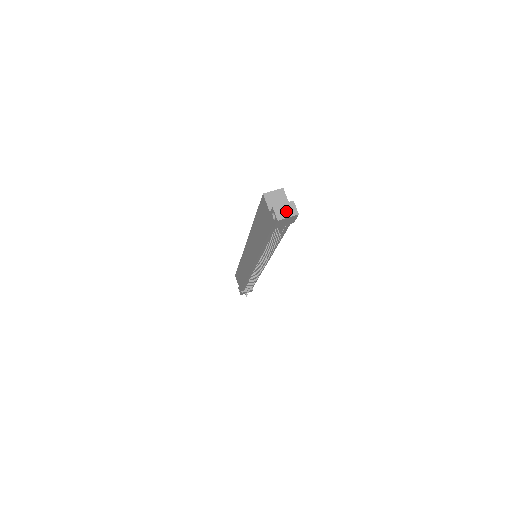
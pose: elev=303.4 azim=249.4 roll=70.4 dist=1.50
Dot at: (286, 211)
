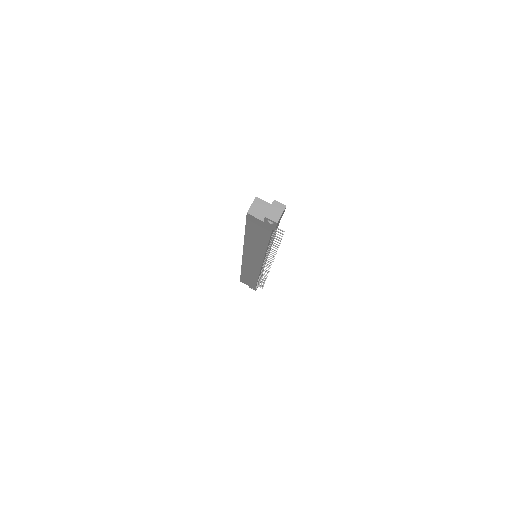
Dot at: (276, 211)
